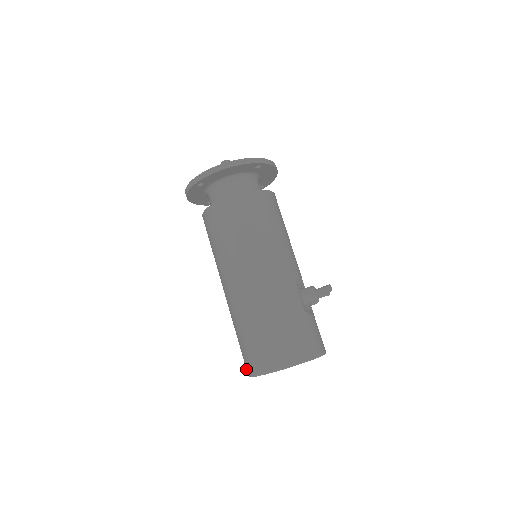
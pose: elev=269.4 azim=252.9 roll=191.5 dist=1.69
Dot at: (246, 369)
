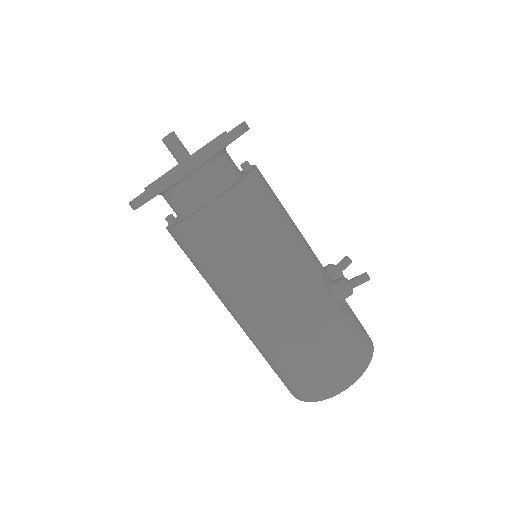
Dot at: occluded
